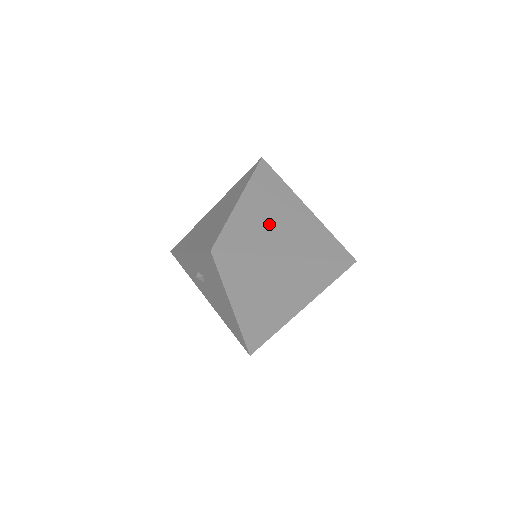
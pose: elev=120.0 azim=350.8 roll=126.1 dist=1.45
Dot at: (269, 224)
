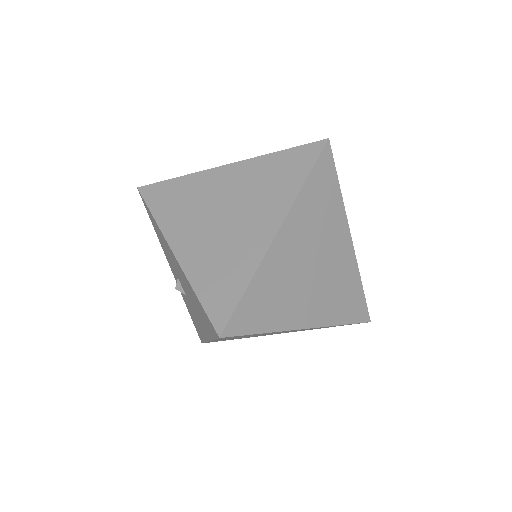
Dot at: occluded
